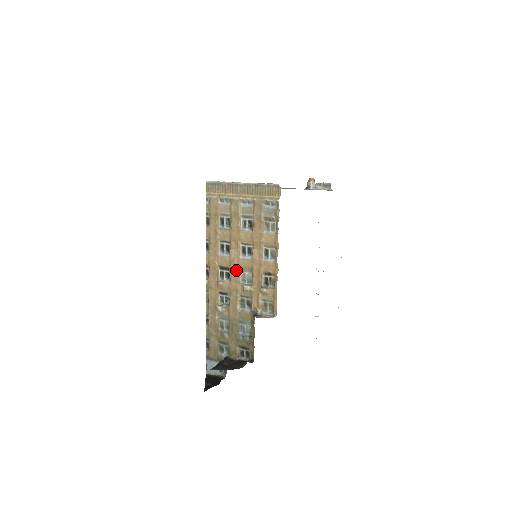
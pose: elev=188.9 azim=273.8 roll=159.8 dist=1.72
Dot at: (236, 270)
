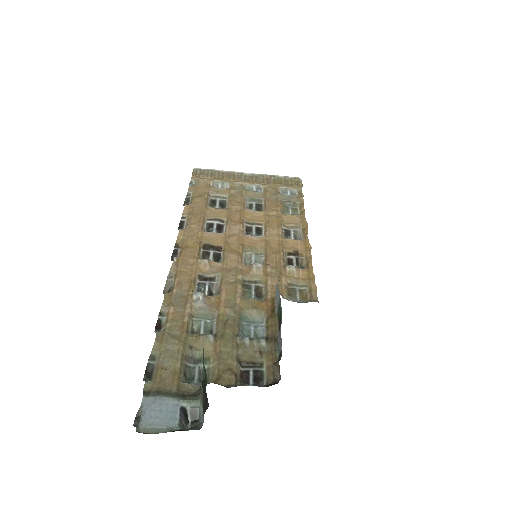
Dot at: (236, 247)
